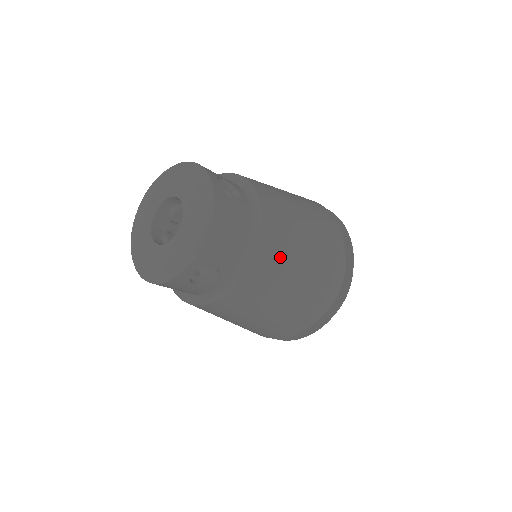
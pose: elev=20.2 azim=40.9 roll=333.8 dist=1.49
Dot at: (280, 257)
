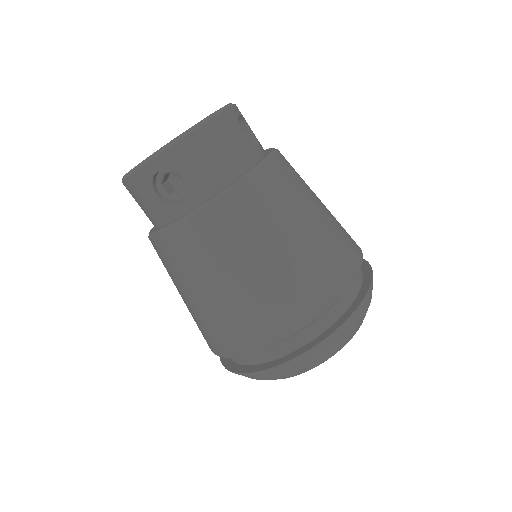
Dot at: (260, 216)
